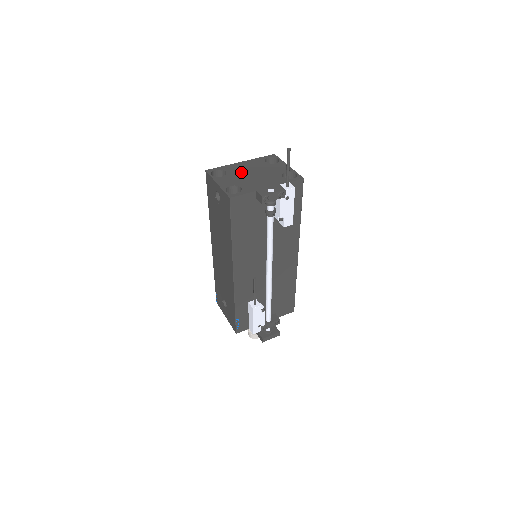
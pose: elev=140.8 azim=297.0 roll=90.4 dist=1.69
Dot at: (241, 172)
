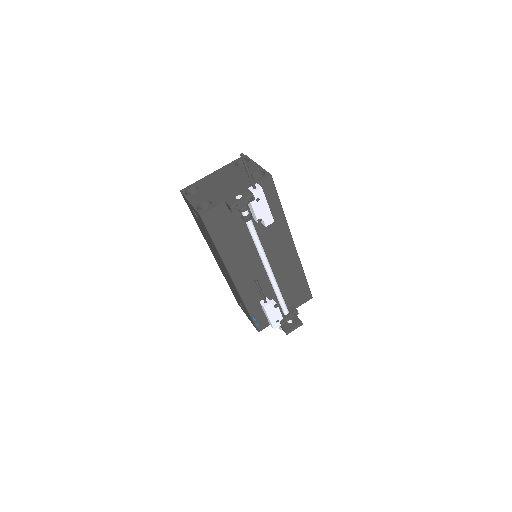
Dot at: (212, 184)
